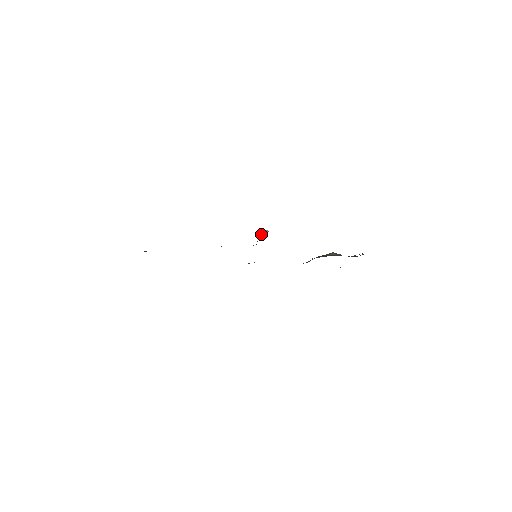
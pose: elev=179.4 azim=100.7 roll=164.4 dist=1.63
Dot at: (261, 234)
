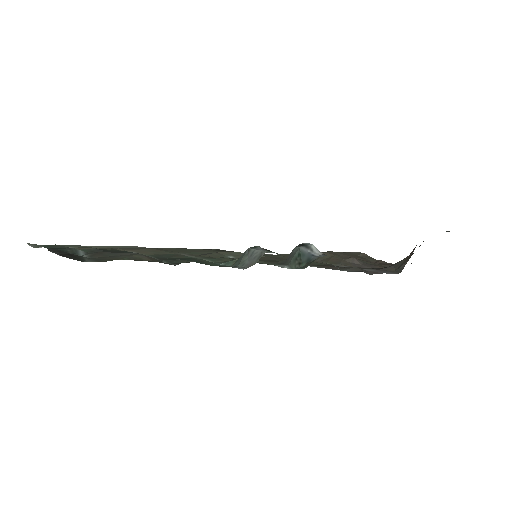
Dot at: (306, 253)
